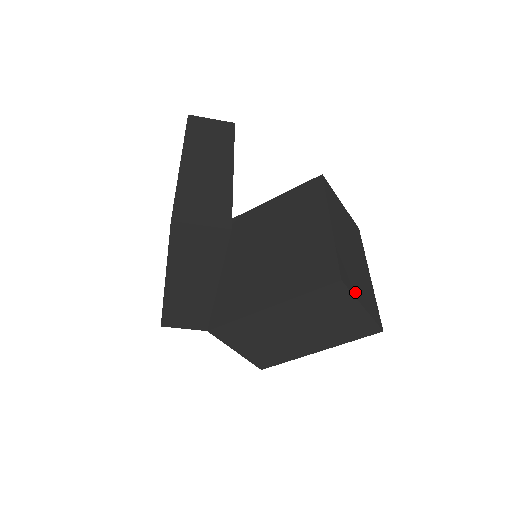
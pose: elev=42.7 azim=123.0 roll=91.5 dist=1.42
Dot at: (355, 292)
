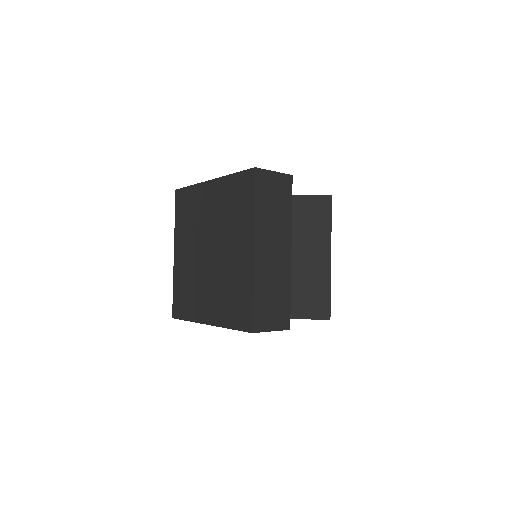
Dot at: occluded
